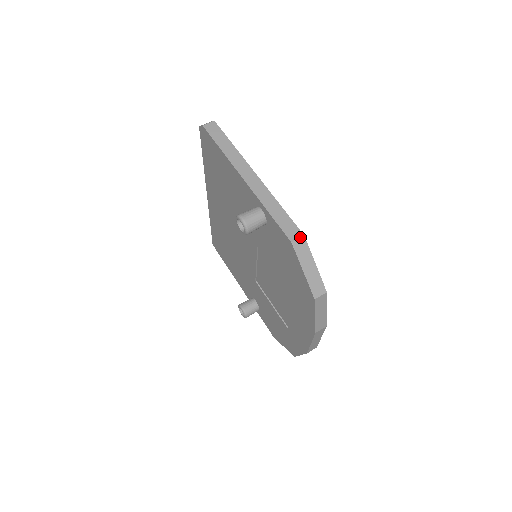
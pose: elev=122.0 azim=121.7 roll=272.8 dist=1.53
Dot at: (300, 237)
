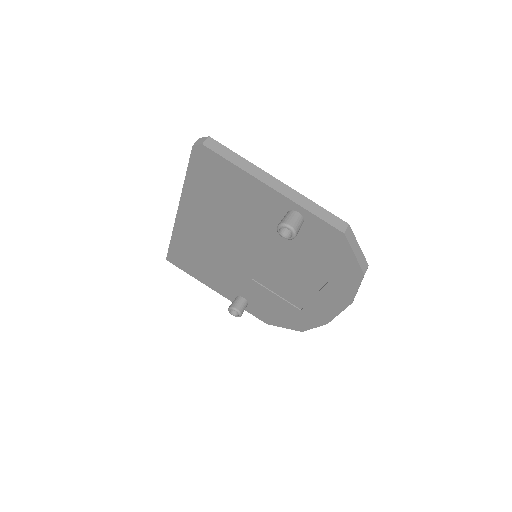
Dot at: (347, 227)
